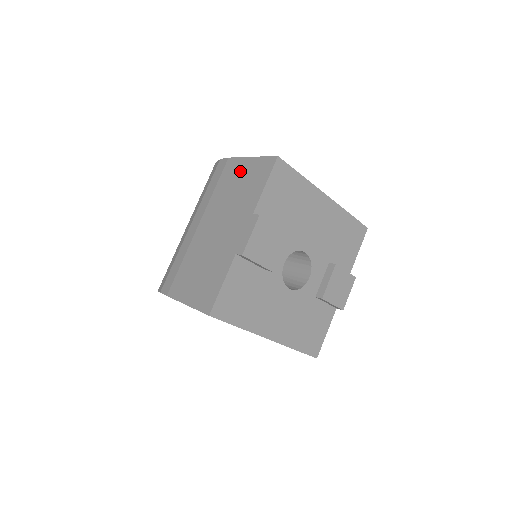
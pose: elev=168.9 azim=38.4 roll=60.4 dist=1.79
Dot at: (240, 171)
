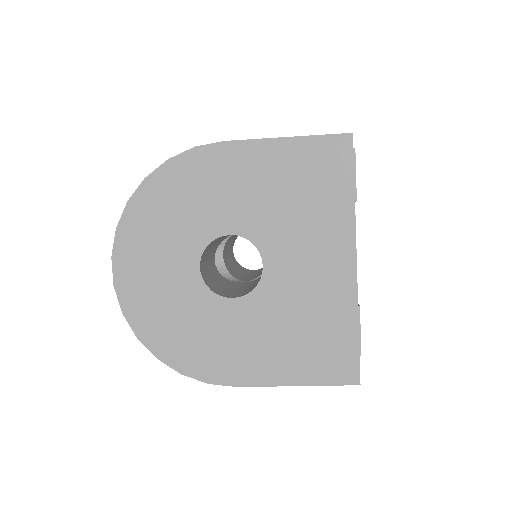
Dot at: occluded
